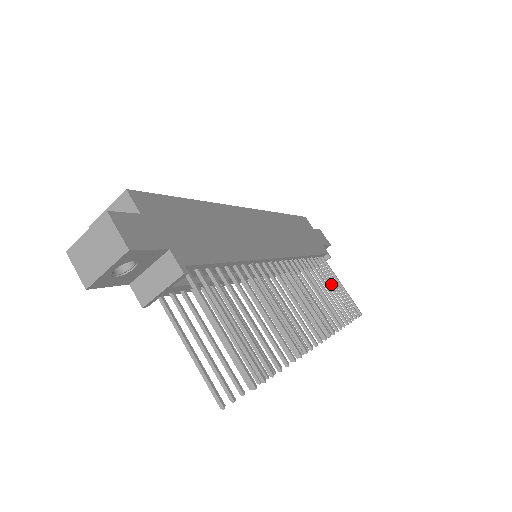
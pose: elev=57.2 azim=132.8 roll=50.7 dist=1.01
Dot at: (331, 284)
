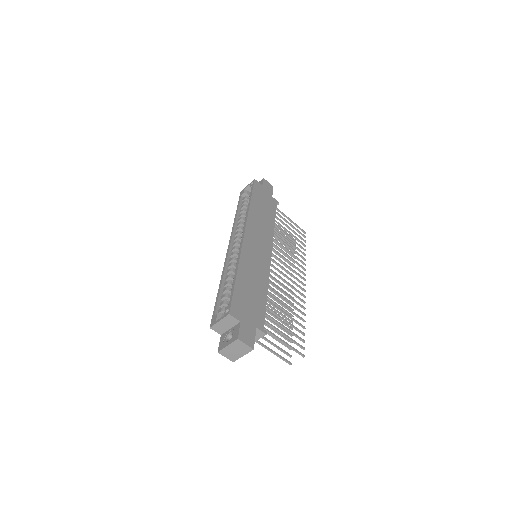
Dot at: occluded
